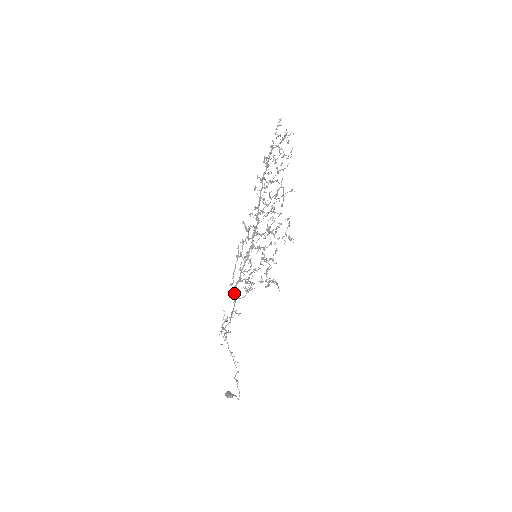
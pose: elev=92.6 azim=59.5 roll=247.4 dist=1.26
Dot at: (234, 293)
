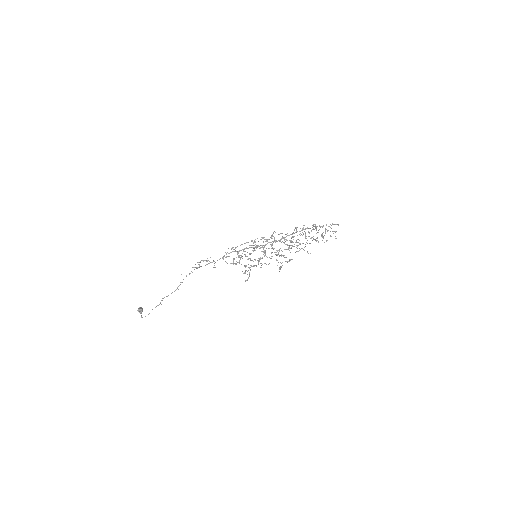
Dot at: occluded
